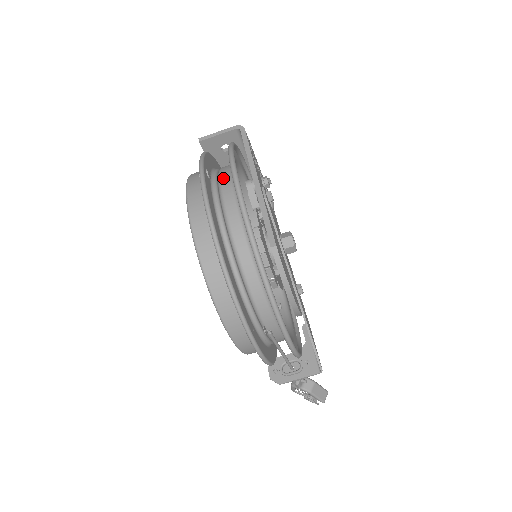
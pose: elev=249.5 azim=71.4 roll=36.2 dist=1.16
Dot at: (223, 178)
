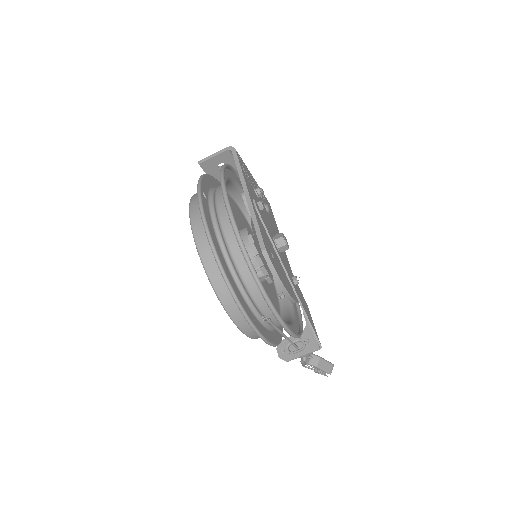
Dot at: (218, 197)
